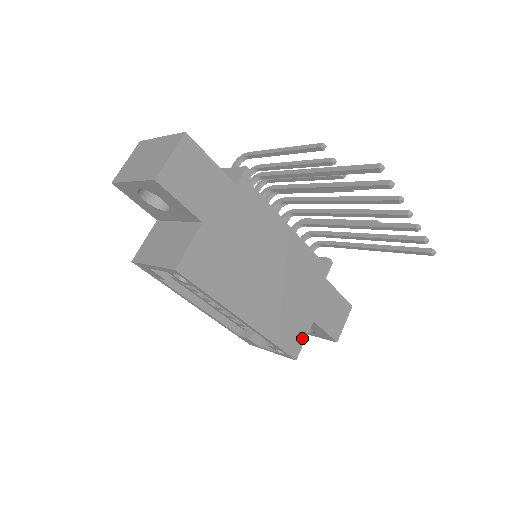
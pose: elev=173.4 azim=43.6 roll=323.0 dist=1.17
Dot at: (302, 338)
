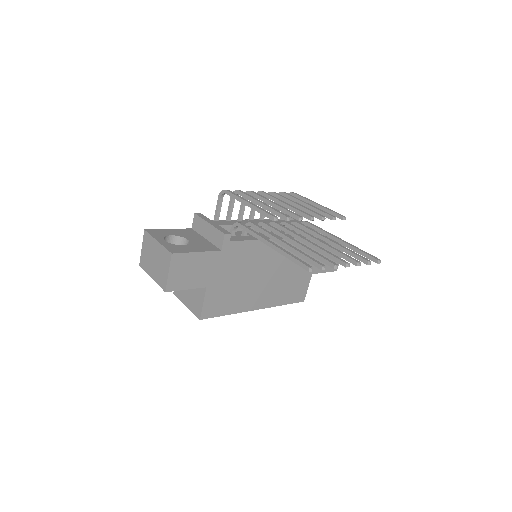
Dot at: (305, 288)
